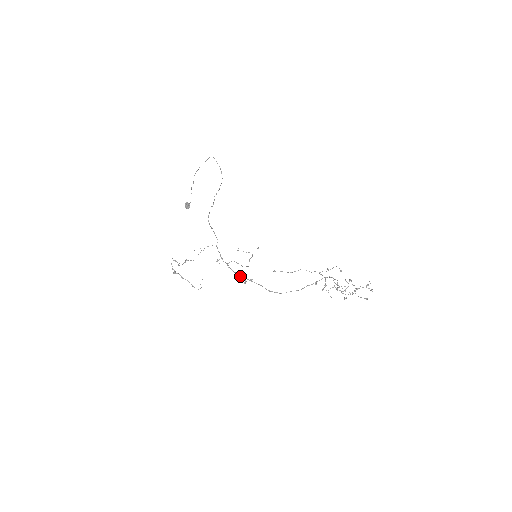
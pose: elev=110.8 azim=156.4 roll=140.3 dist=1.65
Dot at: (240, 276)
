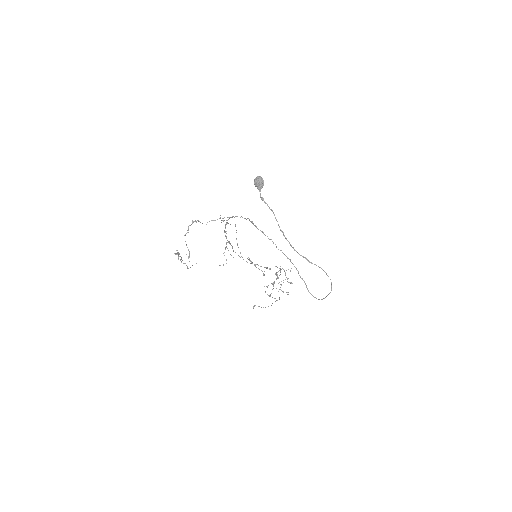
Dot at: (226, 243)
